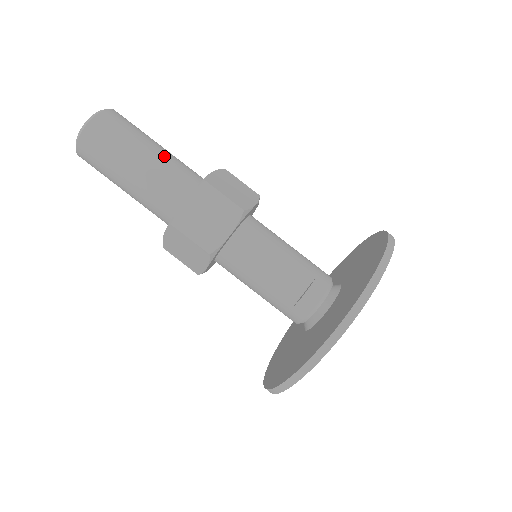
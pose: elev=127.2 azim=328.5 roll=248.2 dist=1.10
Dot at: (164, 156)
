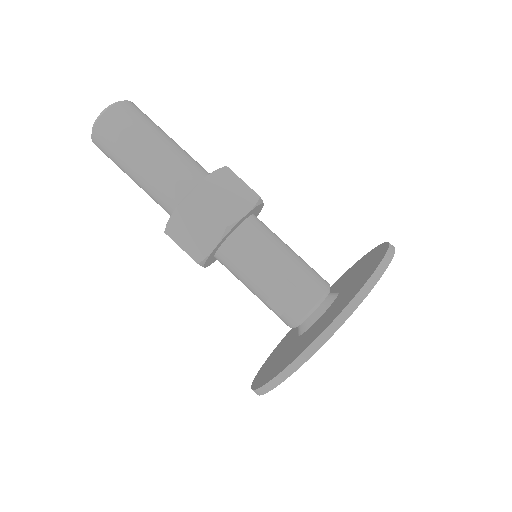
Dot at: (164, 156)
